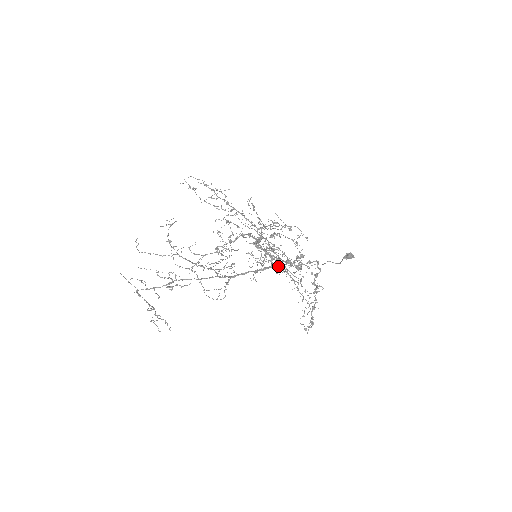
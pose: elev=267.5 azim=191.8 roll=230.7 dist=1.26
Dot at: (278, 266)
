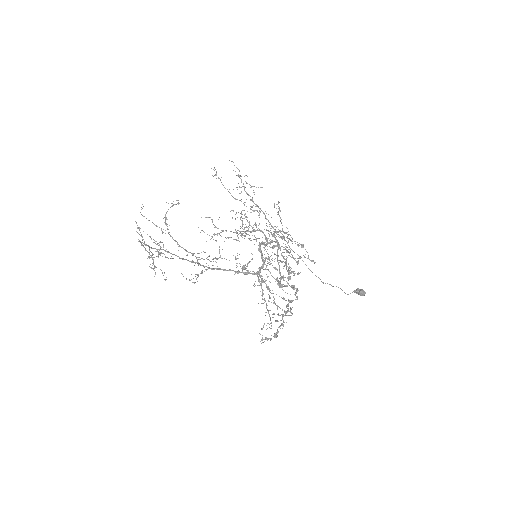
Dot at: (260, 277)
